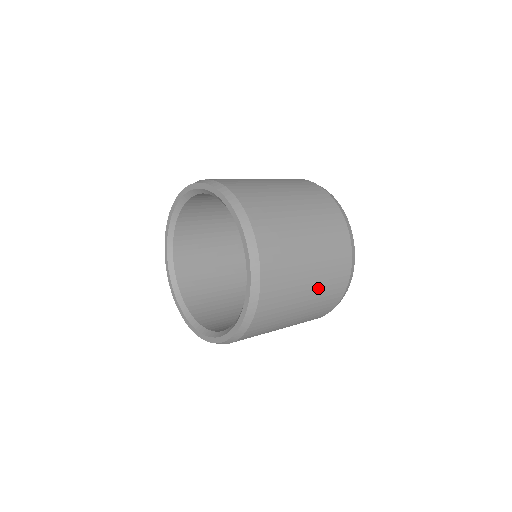
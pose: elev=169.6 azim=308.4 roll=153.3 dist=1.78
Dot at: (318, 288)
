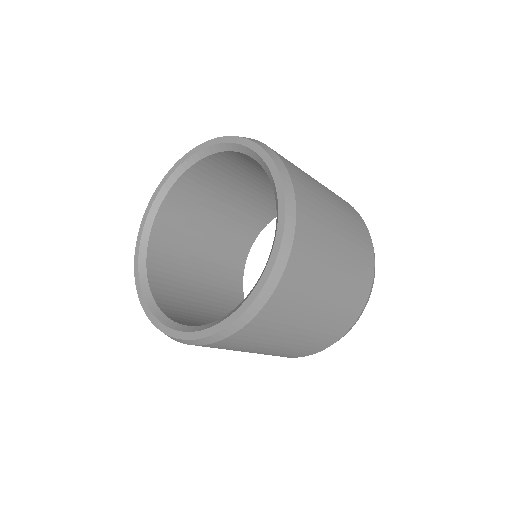
Dot at: (332, 195)
